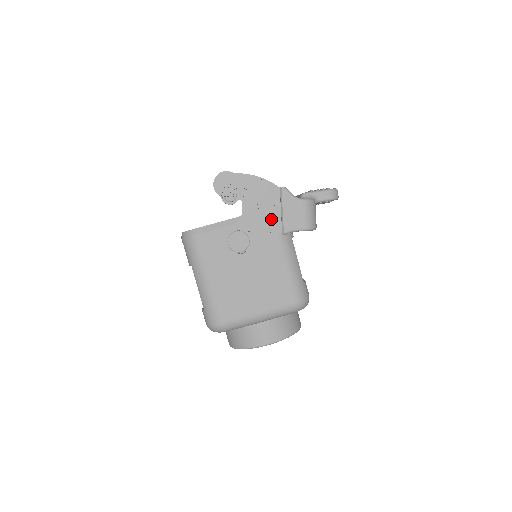
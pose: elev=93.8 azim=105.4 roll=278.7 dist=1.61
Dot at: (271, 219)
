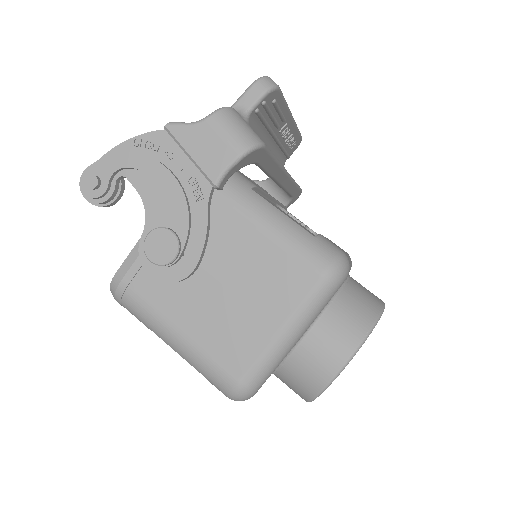
Dot at: (185, 181)
